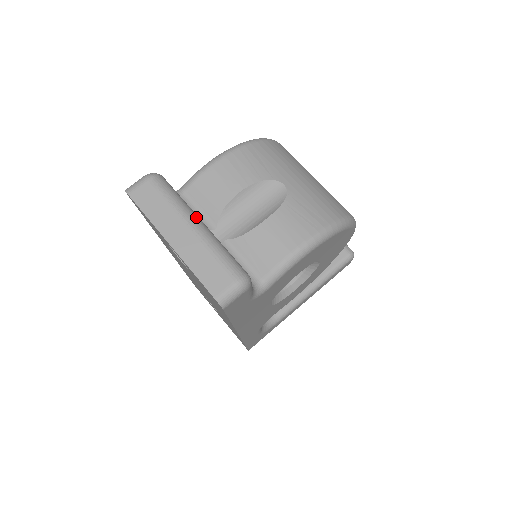
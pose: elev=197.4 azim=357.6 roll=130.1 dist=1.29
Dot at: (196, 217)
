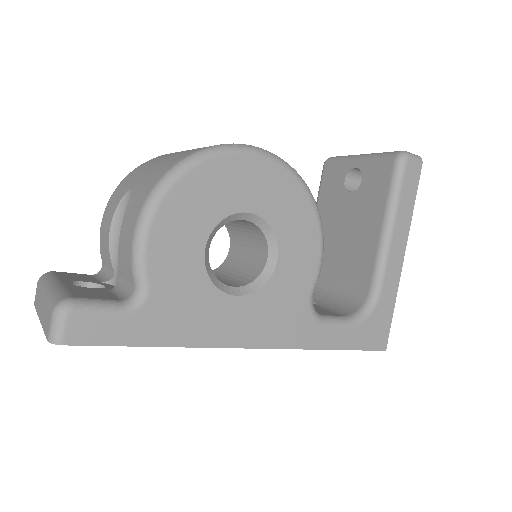
Dot at: (52, 283)
